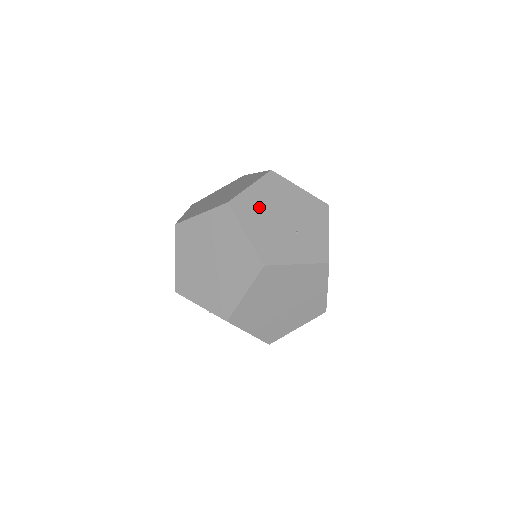
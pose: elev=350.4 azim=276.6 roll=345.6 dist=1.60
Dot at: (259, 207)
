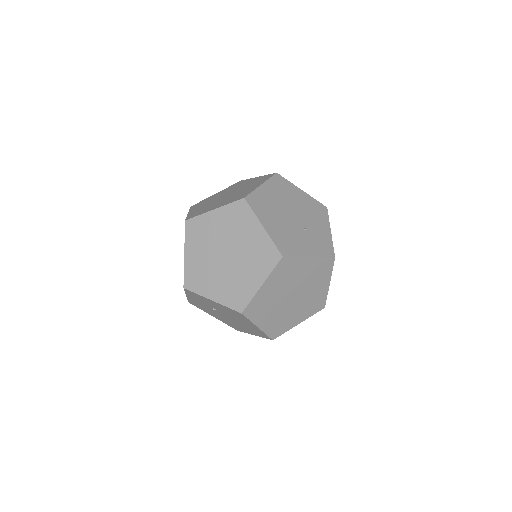
Dot at: (271, 204)
